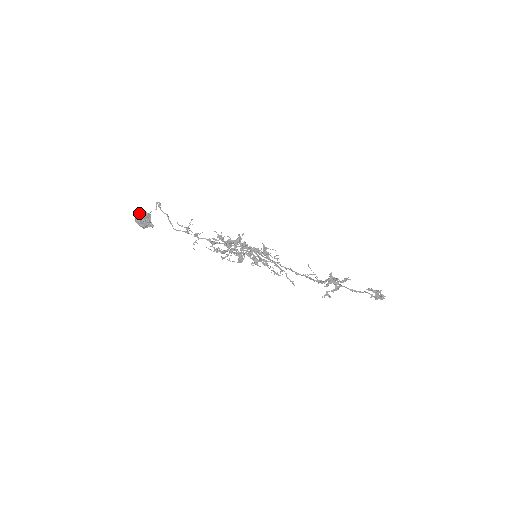
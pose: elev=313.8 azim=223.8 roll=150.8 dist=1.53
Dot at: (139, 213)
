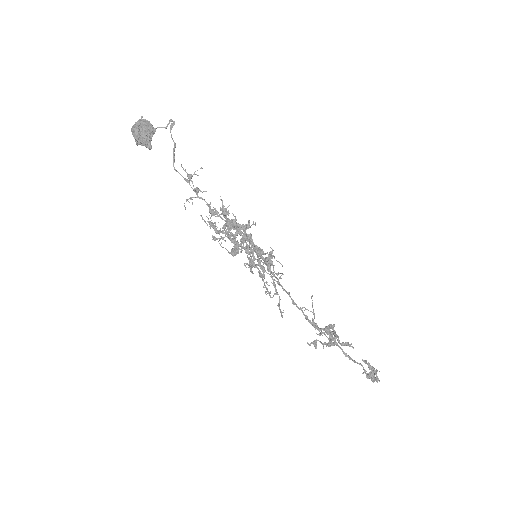
Dot at: (142, 121)
